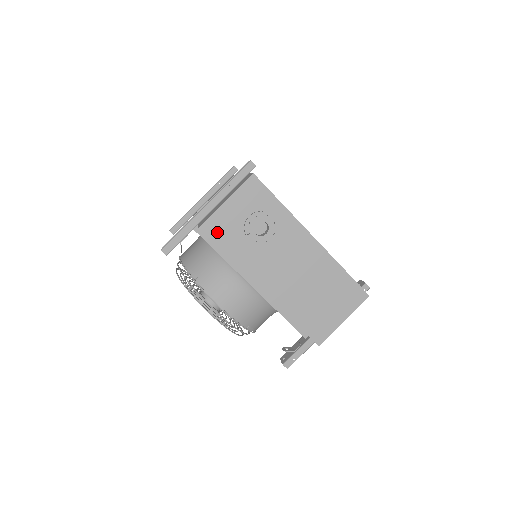
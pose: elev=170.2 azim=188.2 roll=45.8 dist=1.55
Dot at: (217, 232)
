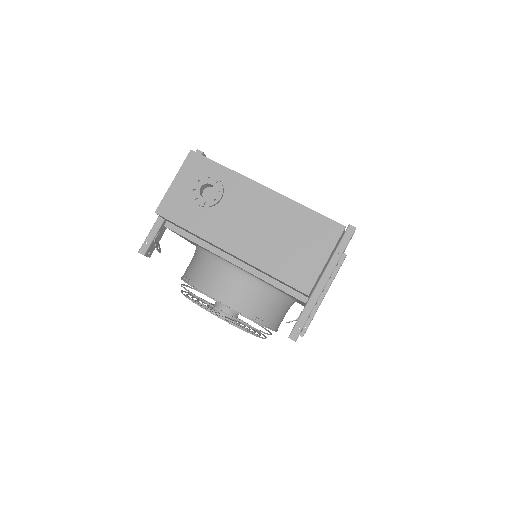
Dot at: (172, 211)
